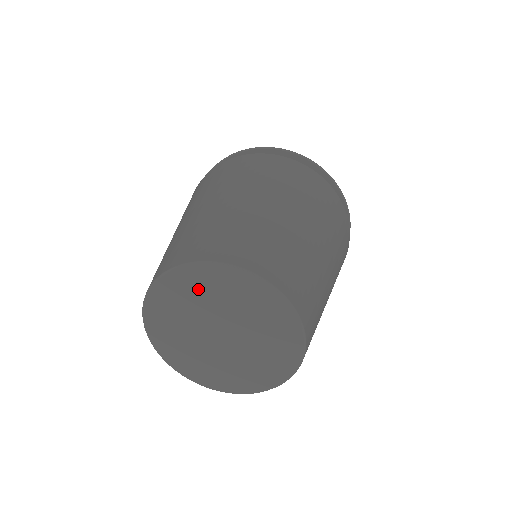
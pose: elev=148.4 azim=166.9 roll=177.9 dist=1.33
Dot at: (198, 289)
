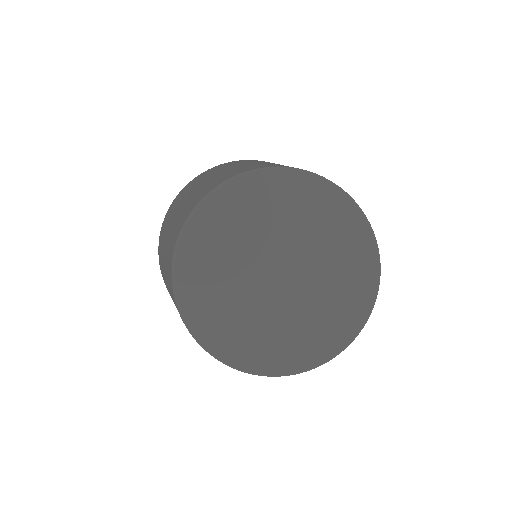
Dot at: (285, 204)
